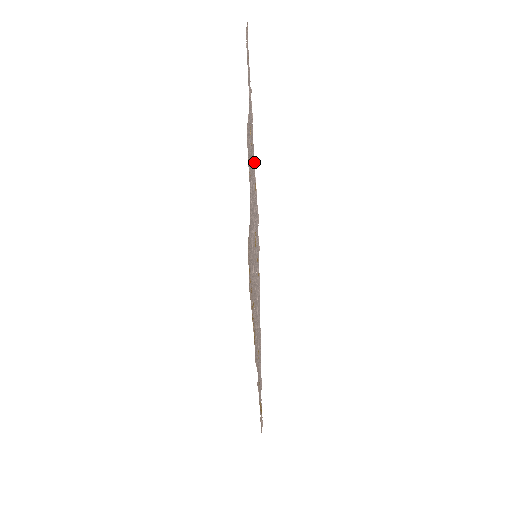
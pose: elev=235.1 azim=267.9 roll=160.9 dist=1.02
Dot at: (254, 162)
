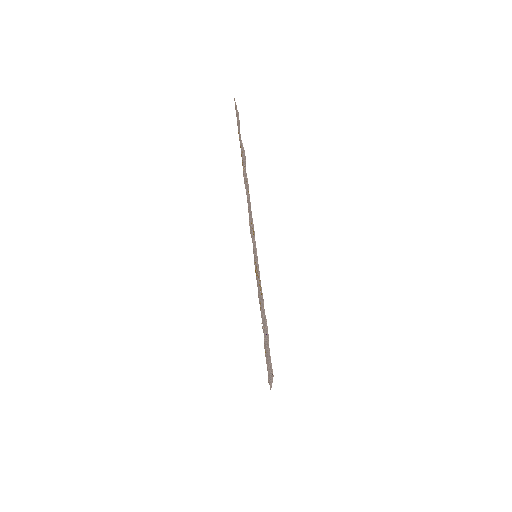
Dot at: occluded
